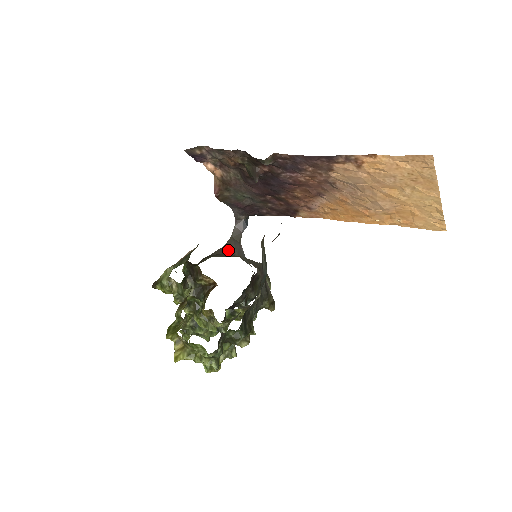
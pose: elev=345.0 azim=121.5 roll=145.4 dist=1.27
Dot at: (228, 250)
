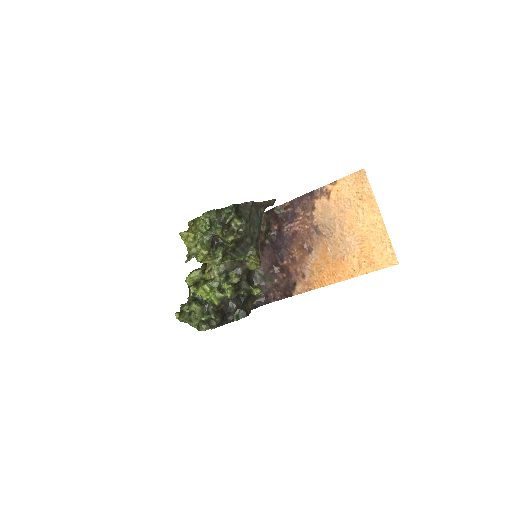
Dot at: occluded
